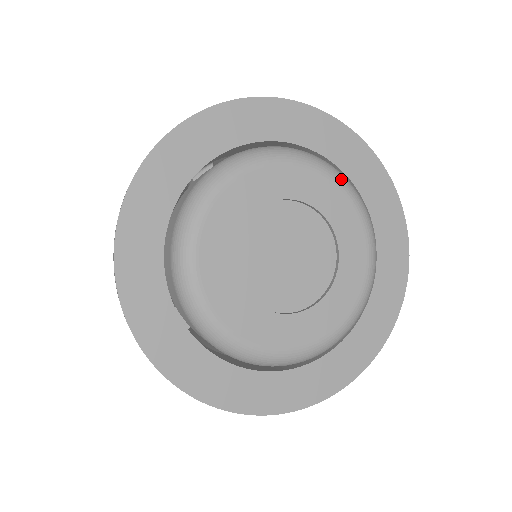
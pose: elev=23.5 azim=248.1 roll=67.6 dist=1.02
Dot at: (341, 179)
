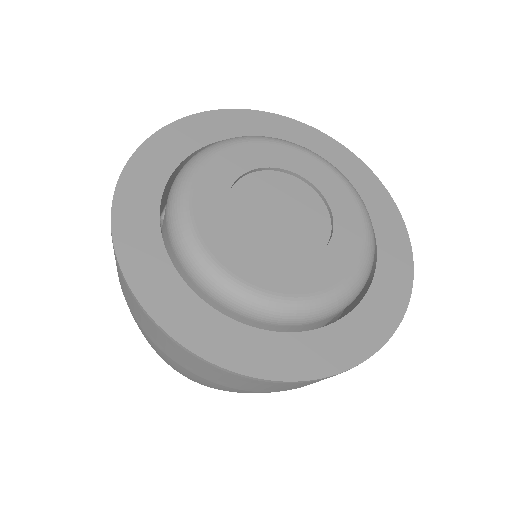
Dot at: (340, 173)
